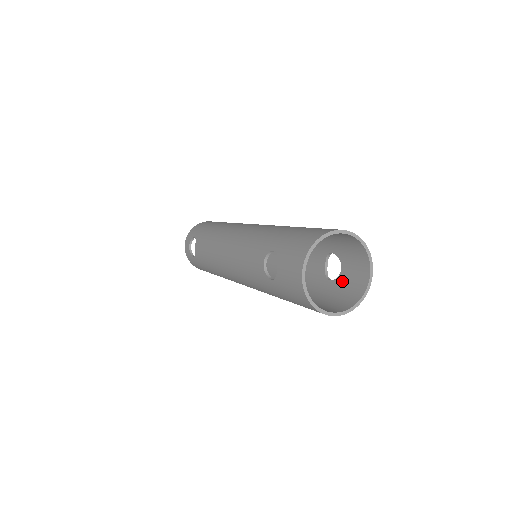
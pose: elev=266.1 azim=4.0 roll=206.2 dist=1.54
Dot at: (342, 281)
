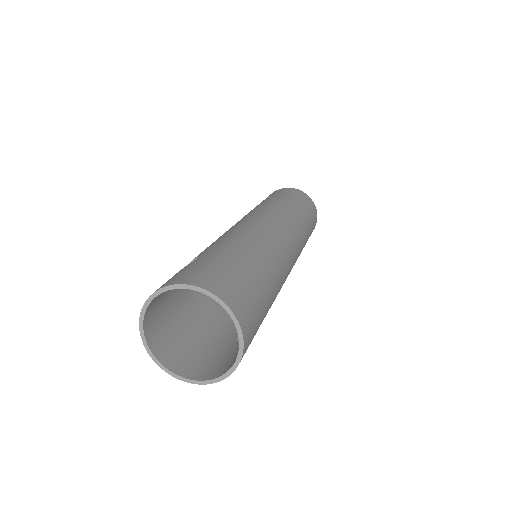
Dot at: (231, 350)
